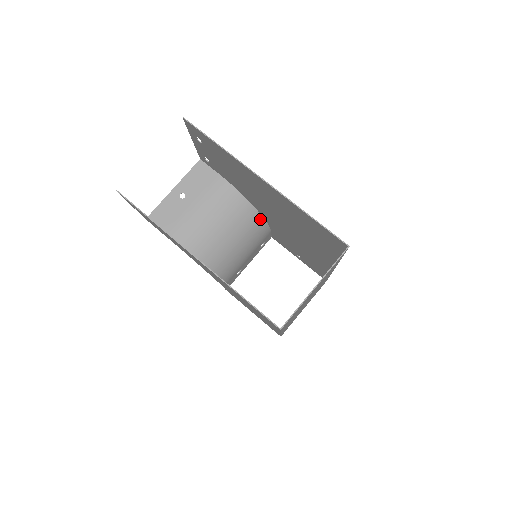
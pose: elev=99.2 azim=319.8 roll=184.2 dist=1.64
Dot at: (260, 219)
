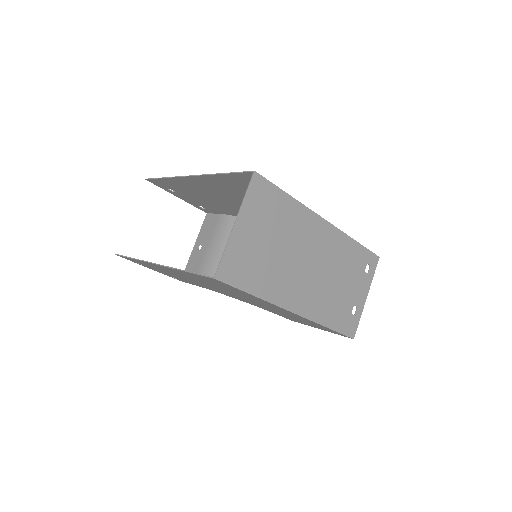
Dot at: occluded
